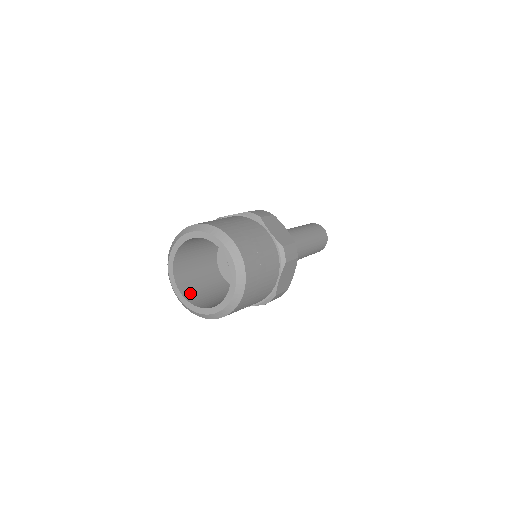
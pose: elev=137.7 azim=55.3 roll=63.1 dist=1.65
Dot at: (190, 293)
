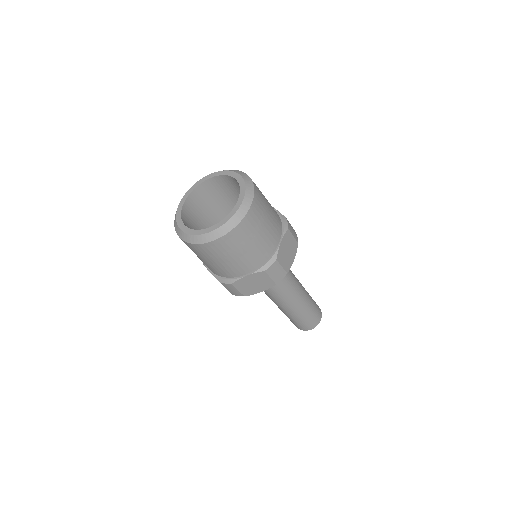
Dot at: occluded
